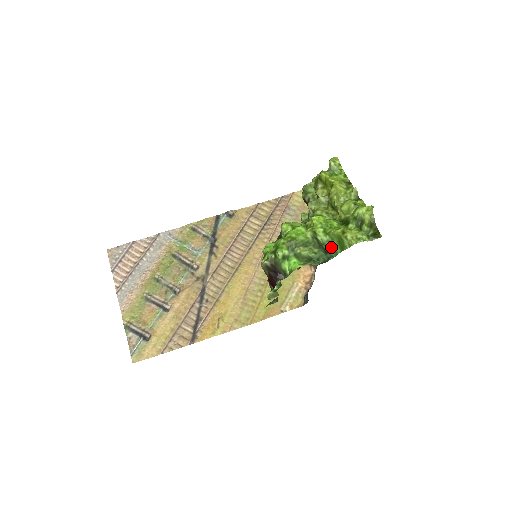
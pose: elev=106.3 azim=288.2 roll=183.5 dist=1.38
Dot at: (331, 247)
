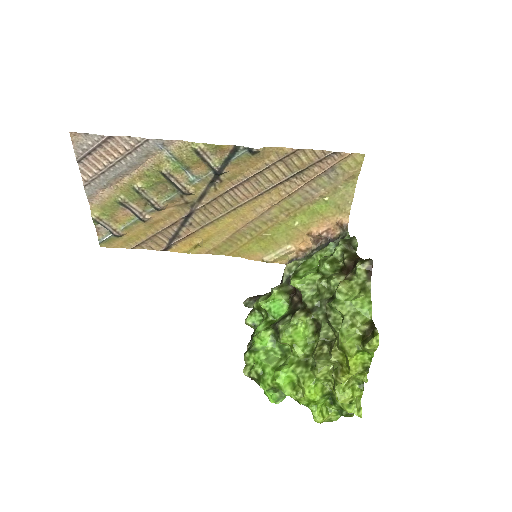
Dot at: occluded
